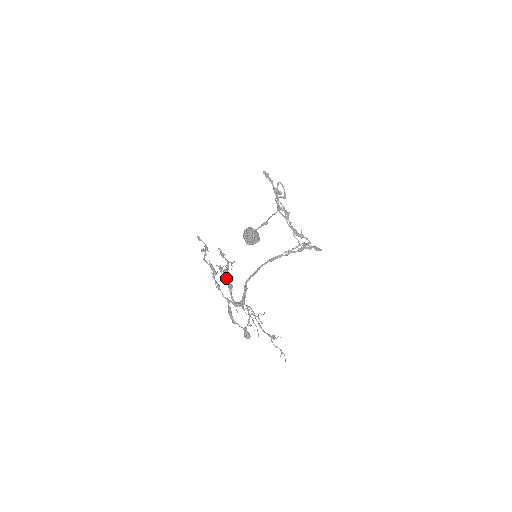
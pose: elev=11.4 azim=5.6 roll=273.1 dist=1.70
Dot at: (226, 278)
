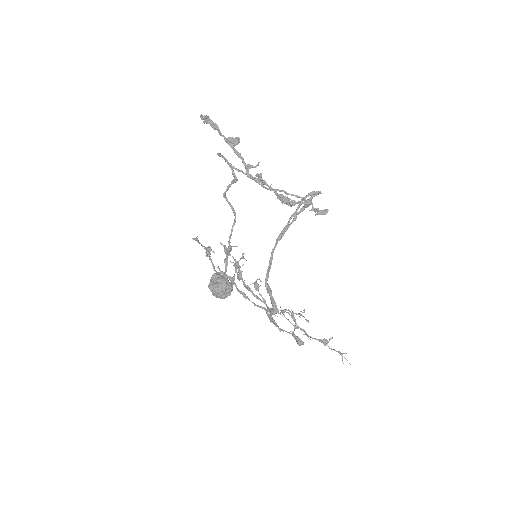
Dot at: occluded
